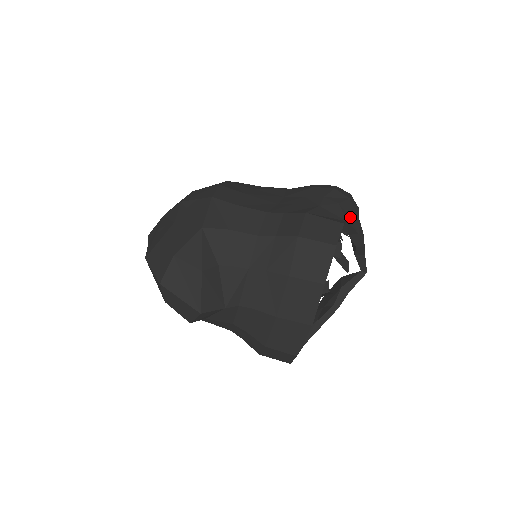
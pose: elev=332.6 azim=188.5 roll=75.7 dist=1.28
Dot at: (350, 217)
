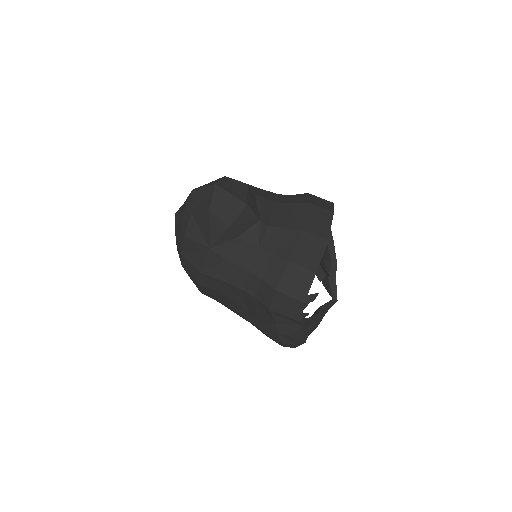
Dot at: occluded
